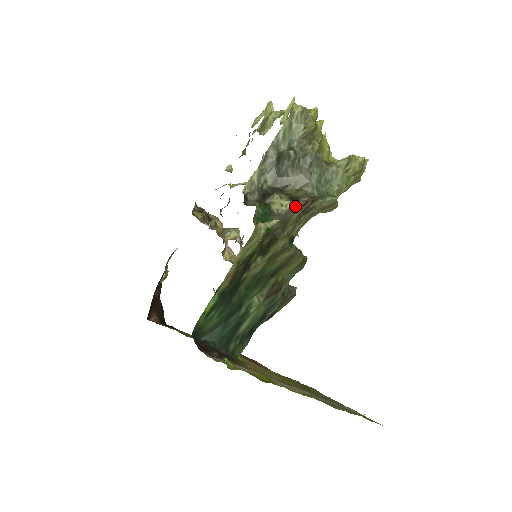
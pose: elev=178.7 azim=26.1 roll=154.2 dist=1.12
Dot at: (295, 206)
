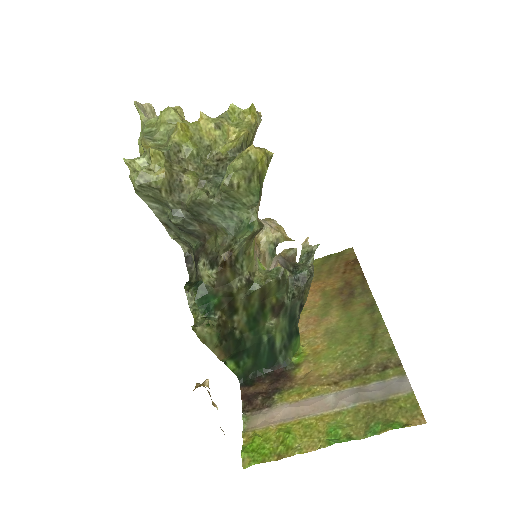
Dot at: (218, 272)
